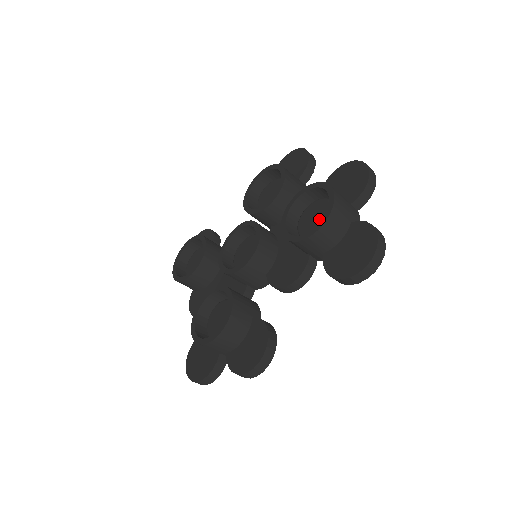
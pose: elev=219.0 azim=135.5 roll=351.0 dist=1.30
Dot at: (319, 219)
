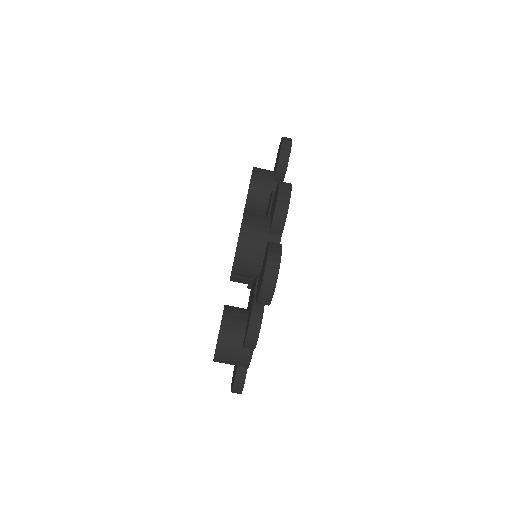
Dot at: occluded
